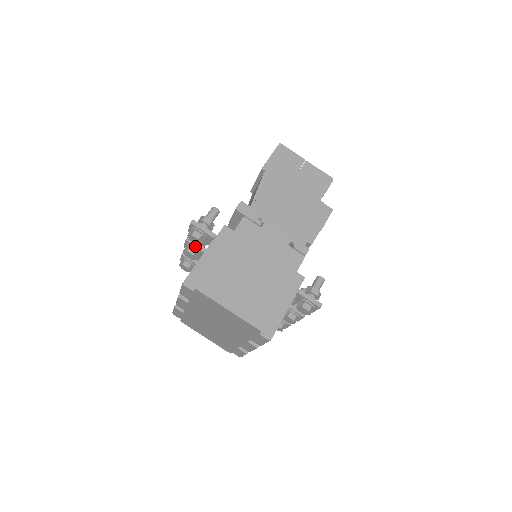
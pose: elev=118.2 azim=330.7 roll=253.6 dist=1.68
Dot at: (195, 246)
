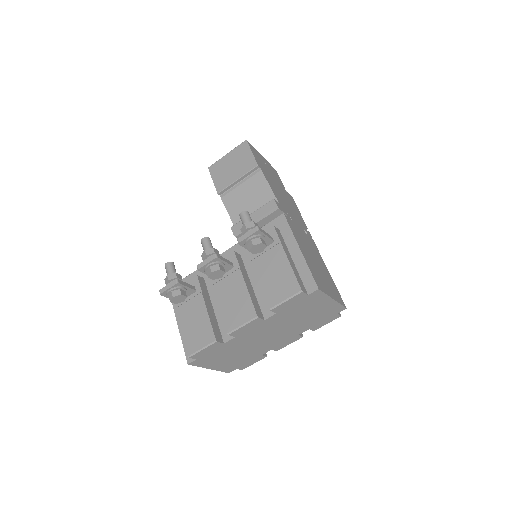
Dot at: (225, 261)
